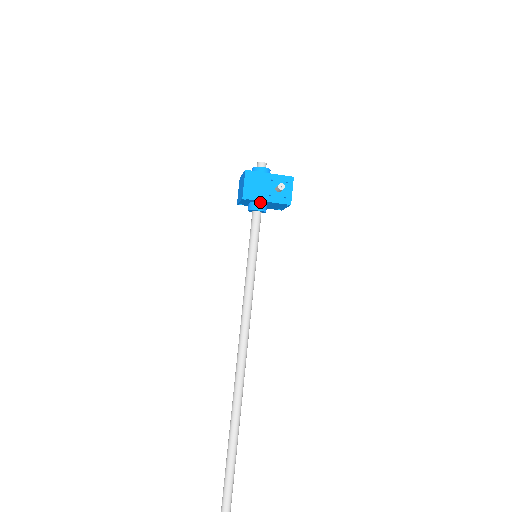
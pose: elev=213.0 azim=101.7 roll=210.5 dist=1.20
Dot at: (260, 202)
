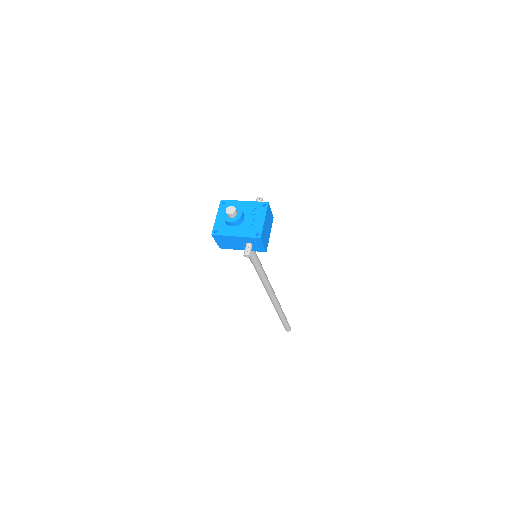
Dot at: occluded
